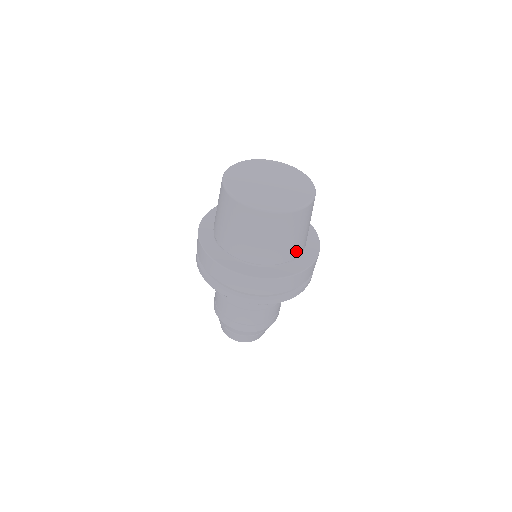
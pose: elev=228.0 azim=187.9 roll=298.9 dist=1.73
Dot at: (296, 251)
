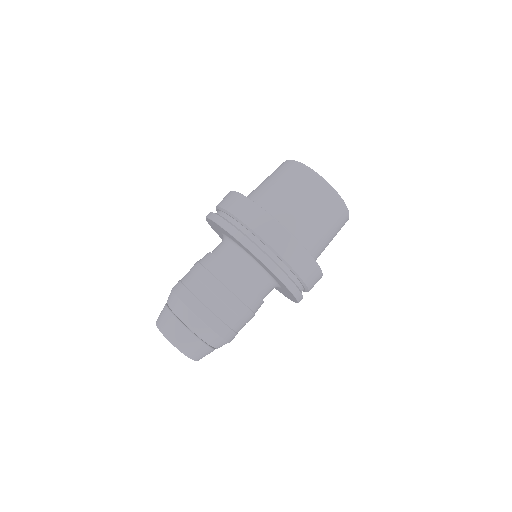
Dot at: (294, 223)
